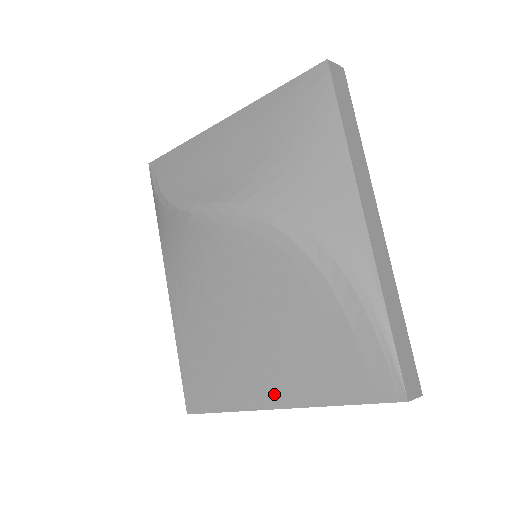
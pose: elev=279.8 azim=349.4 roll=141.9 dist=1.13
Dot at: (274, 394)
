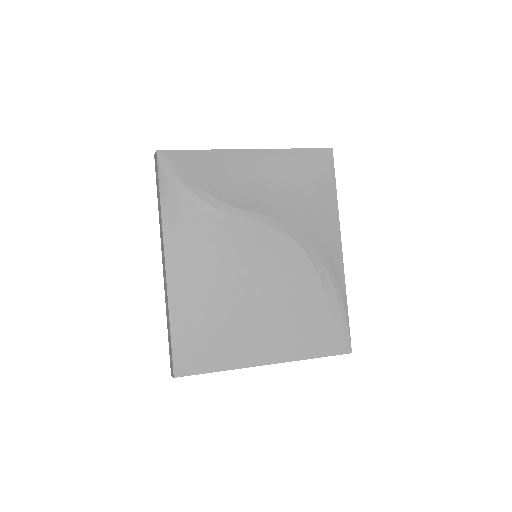
Dot at: (267, 354)
